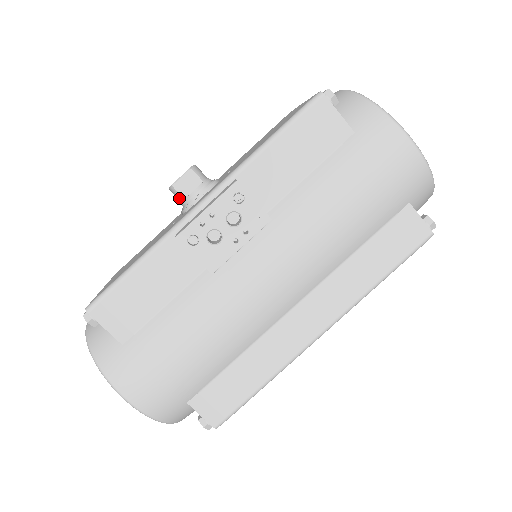
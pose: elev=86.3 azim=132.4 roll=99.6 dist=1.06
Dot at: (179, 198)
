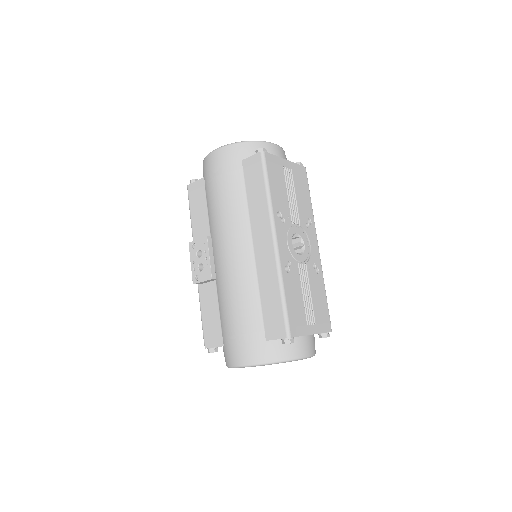
Dot at: occluded
